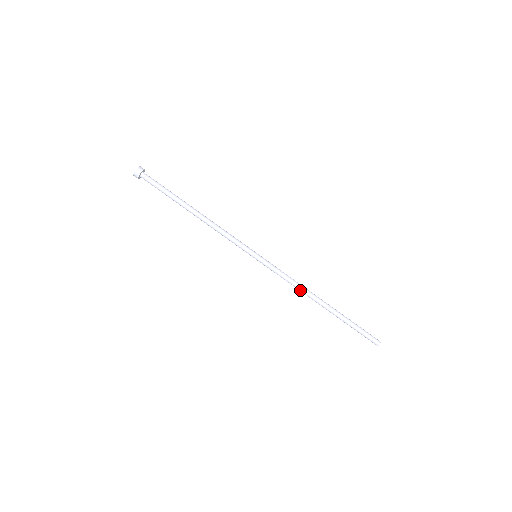
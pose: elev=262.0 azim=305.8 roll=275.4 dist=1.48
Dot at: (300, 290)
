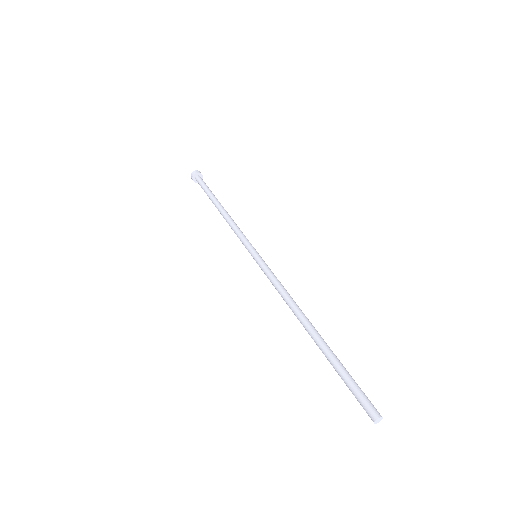
Dot at: (289, 300)
